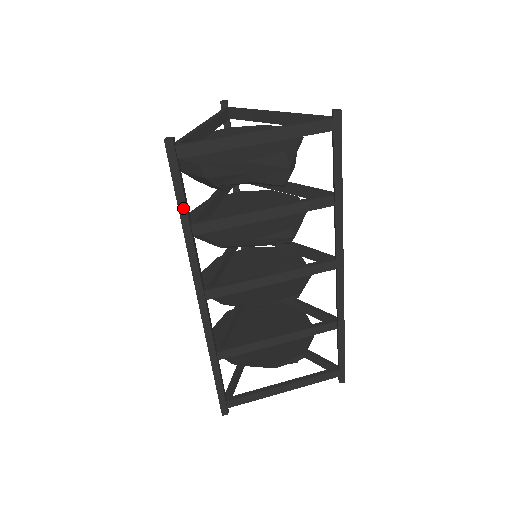
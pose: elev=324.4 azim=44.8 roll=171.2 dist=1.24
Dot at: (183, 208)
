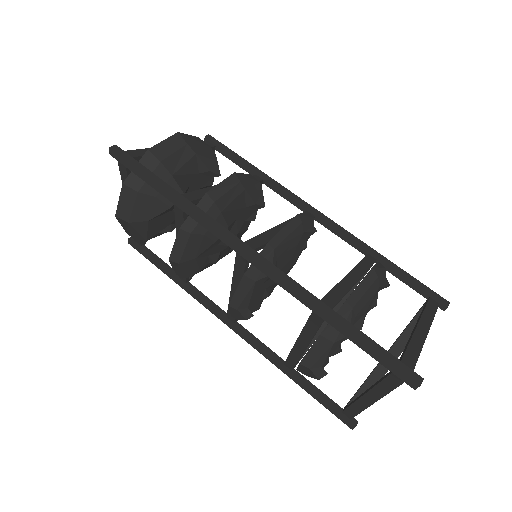
Dot at: (161, 182)
